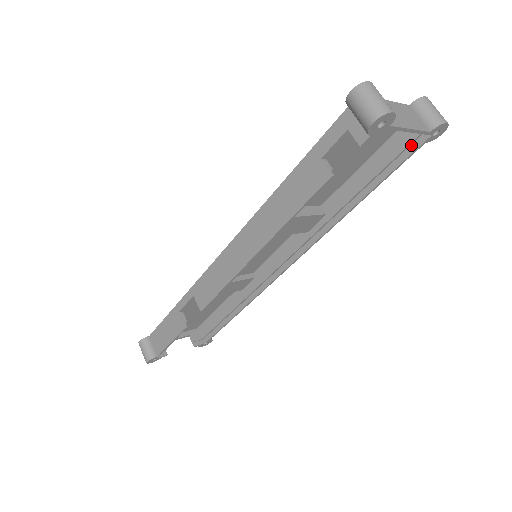
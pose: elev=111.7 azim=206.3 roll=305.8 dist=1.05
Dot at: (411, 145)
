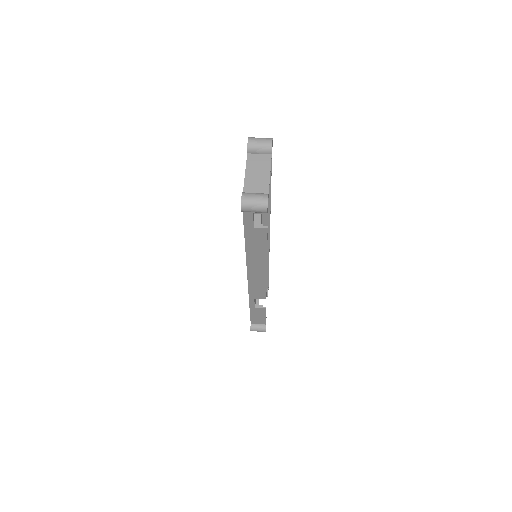
Dot at: occluded
